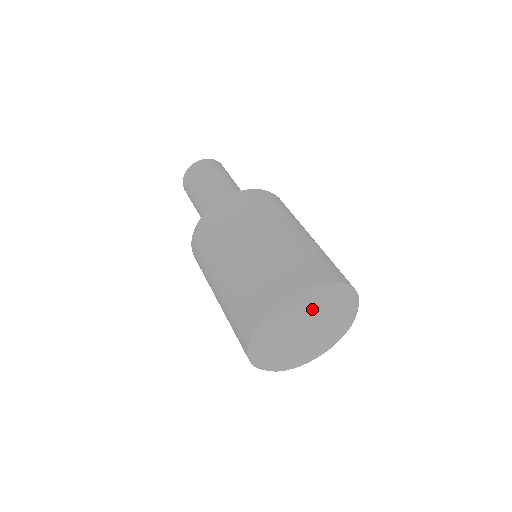
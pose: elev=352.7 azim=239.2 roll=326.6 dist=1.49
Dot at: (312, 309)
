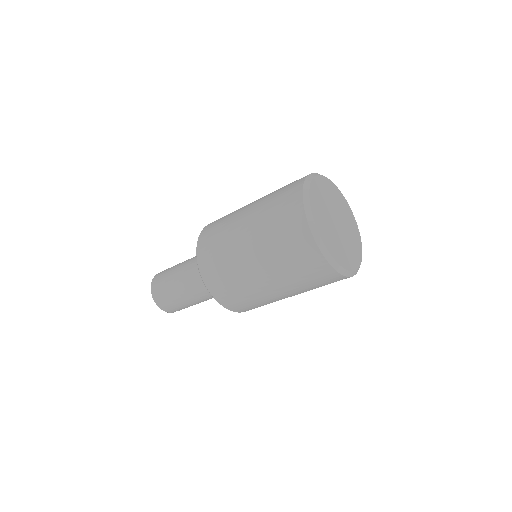
Dot at: (329, 193)
